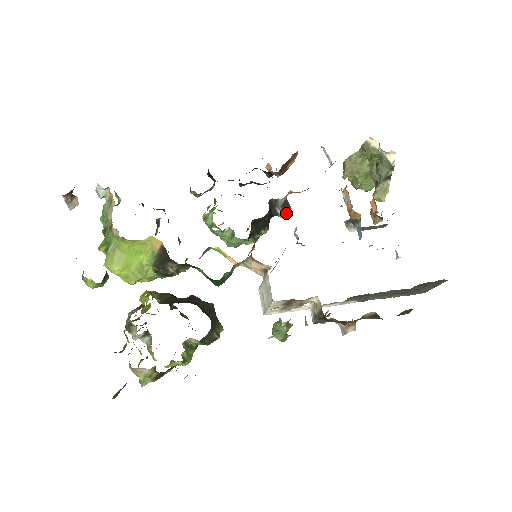
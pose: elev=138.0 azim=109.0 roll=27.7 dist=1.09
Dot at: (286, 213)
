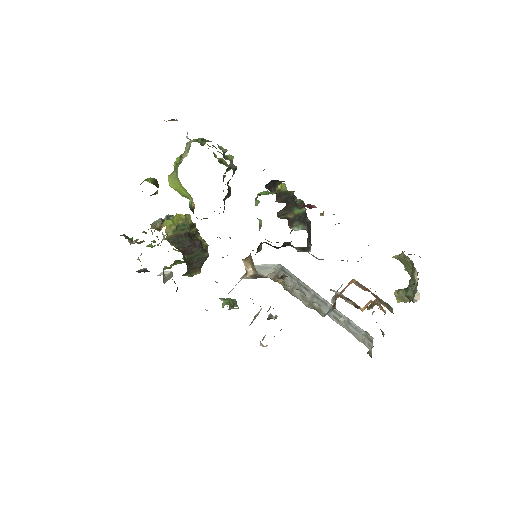
Dot at: (303, 251)
